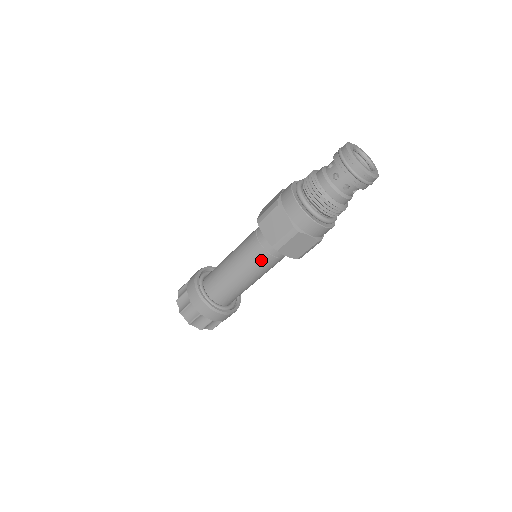
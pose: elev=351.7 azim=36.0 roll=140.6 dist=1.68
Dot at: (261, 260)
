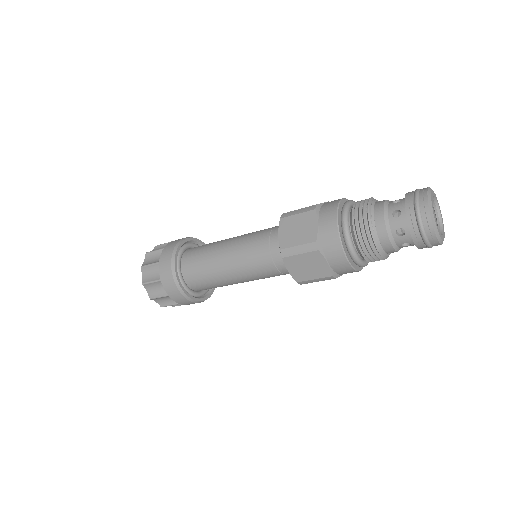
Dot at: (259, 260)
